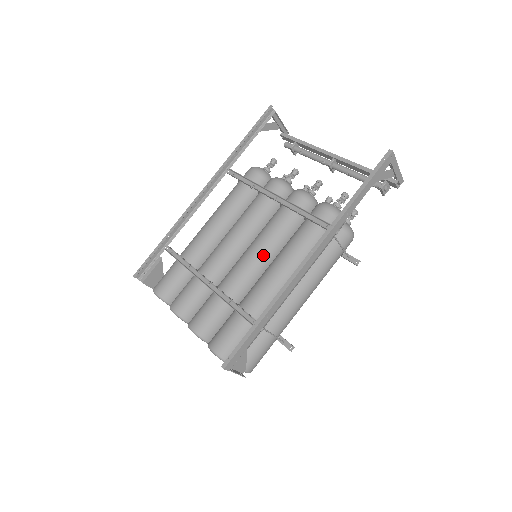
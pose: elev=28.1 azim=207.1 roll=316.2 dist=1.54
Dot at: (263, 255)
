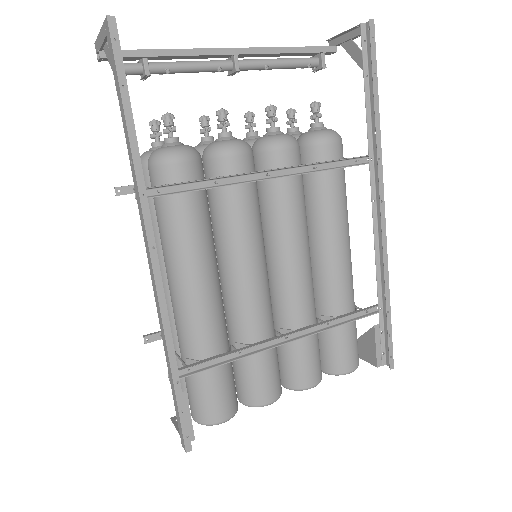
Dot at: (308, 250)
